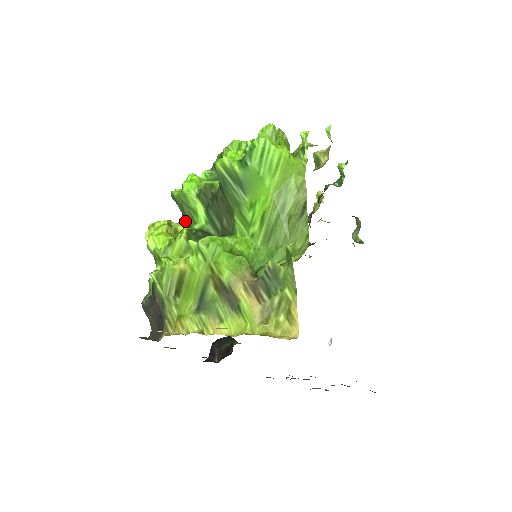
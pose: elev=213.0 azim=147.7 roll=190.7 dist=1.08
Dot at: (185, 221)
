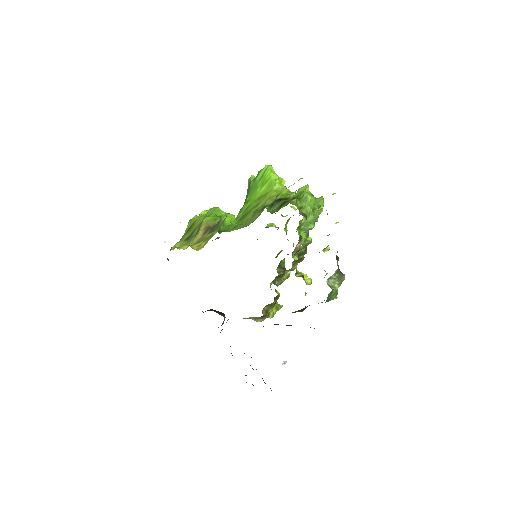
Dot at: occluded
